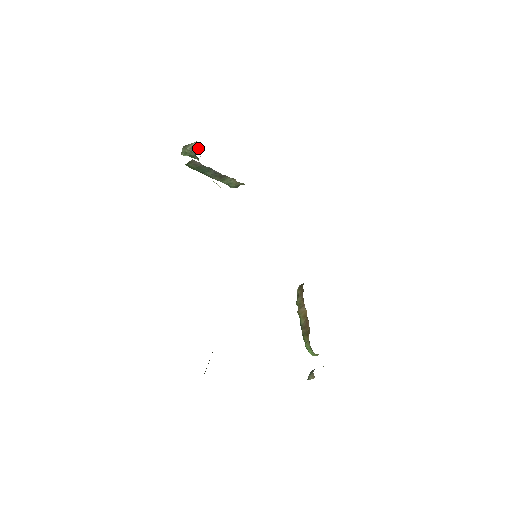
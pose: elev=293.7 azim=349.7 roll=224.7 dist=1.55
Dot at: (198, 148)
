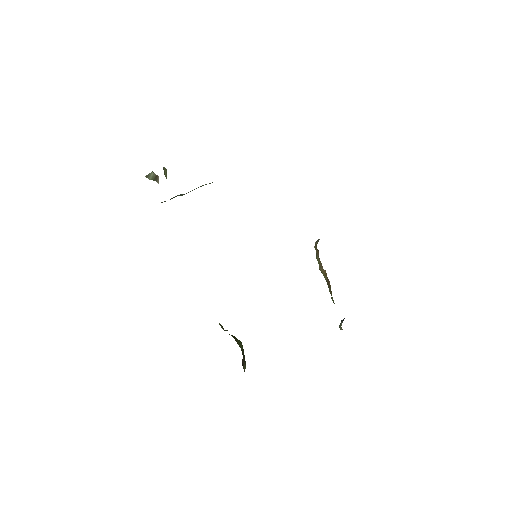
Dot at: (158, 178)
